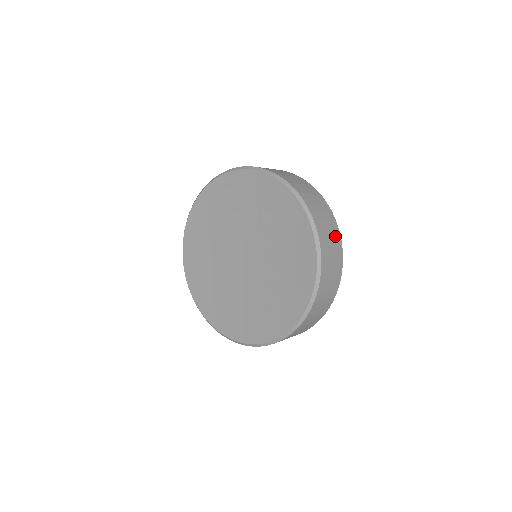
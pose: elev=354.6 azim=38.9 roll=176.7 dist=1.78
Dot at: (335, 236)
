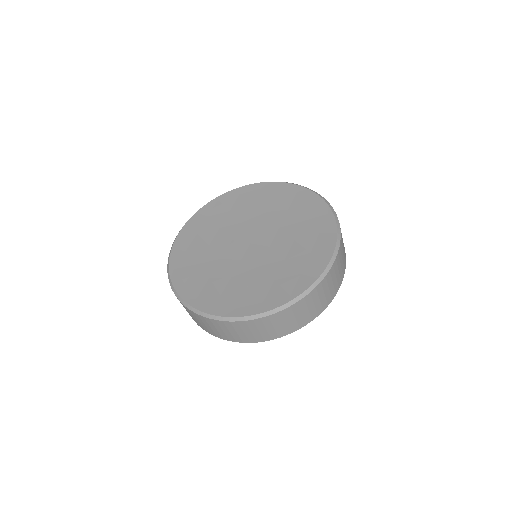
Dot at: (344, 262)
